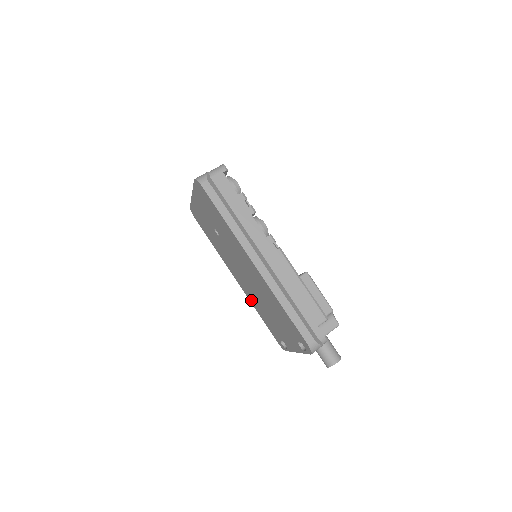
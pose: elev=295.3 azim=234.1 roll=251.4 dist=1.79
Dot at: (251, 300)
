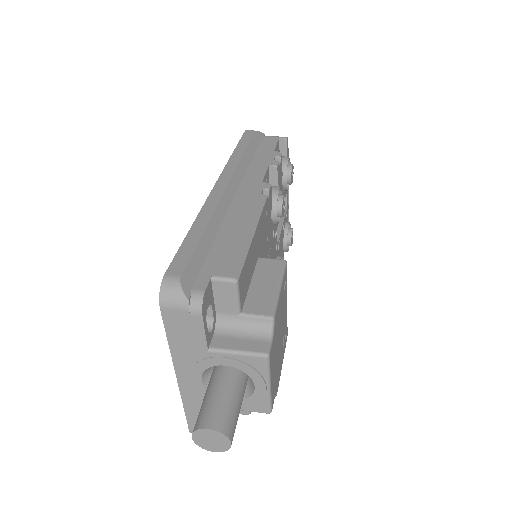
Dot at: occluded
